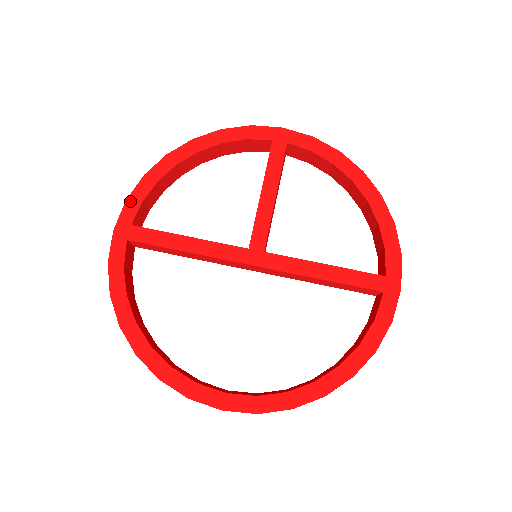
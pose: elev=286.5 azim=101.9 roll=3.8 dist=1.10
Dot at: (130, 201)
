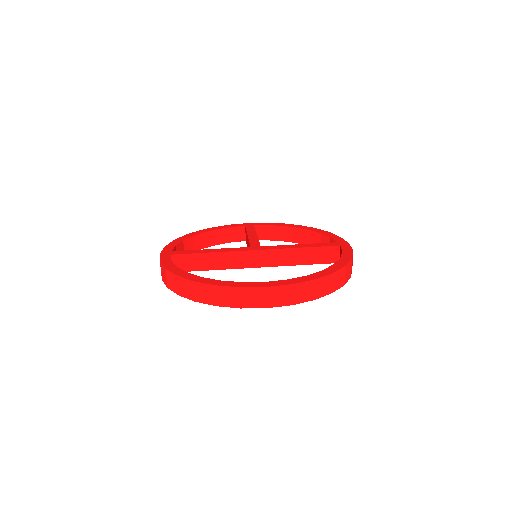
Dot at: (168, 246)
